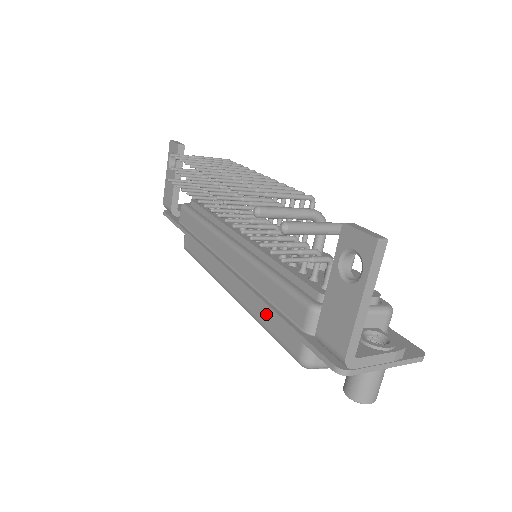
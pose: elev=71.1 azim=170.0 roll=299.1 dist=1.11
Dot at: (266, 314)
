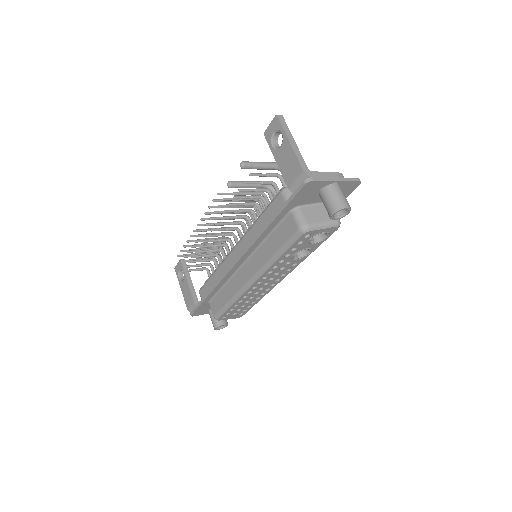
Dot at: (272, 245)
